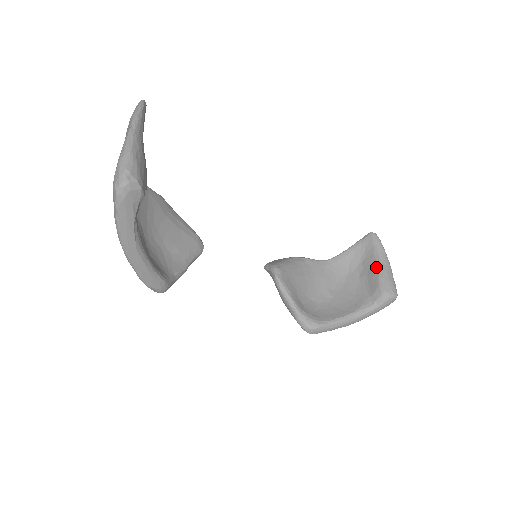
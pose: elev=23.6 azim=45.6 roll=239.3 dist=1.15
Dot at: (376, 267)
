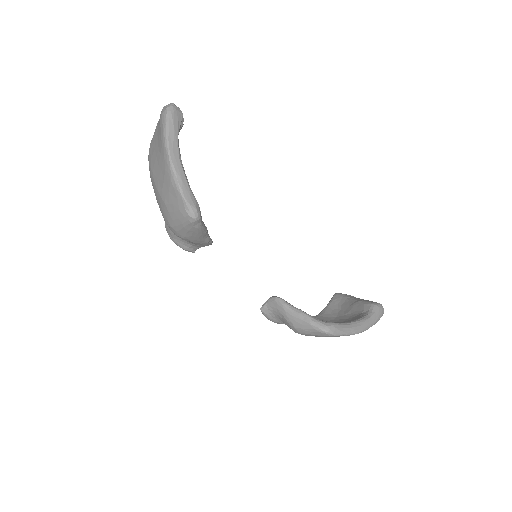
Dot at: (353, 301)
